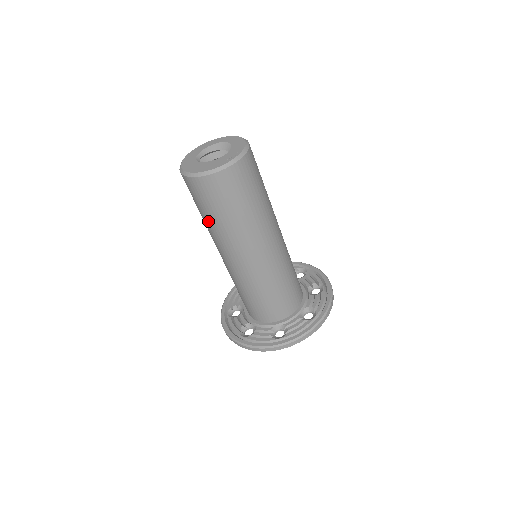
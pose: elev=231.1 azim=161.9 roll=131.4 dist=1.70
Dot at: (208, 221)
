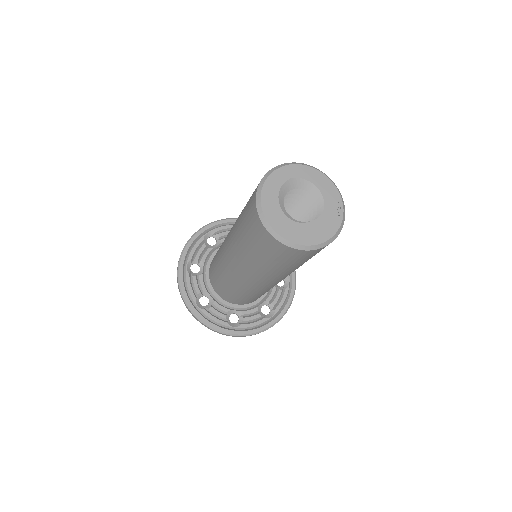
Dot at: (275, 269)
